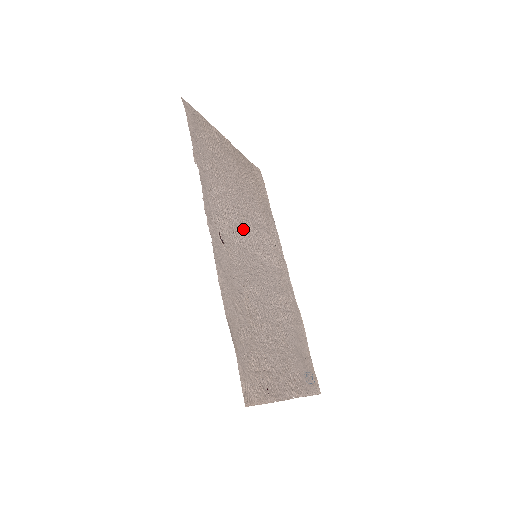
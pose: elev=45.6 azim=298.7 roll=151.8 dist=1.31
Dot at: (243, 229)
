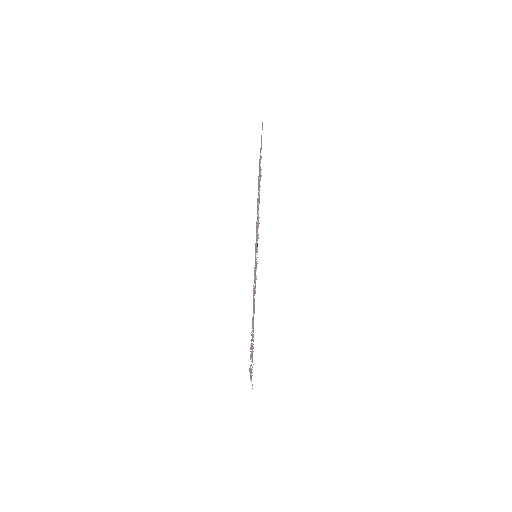
Dot at: occluded
